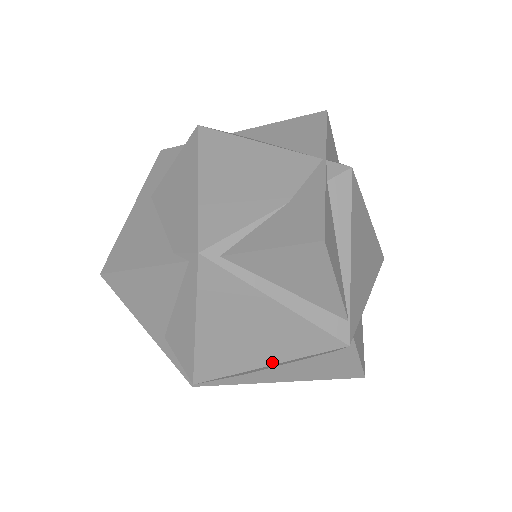
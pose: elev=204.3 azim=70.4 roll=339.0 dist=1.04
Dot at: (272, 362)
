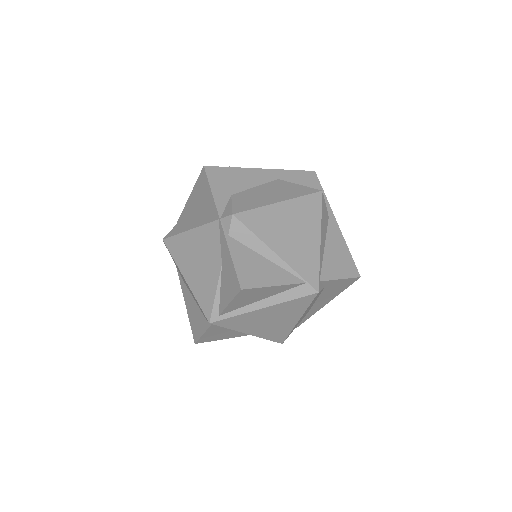
Dot at: (298, 318)
